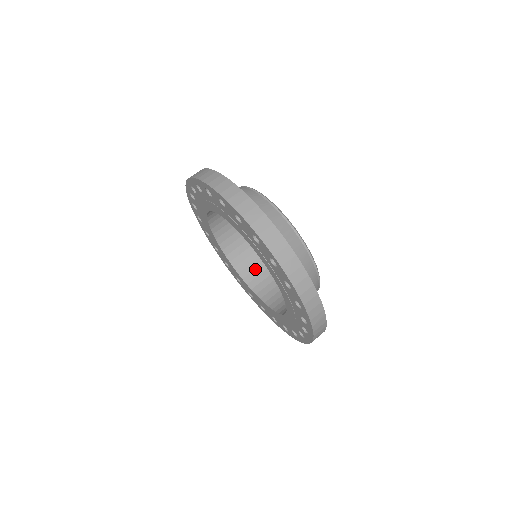
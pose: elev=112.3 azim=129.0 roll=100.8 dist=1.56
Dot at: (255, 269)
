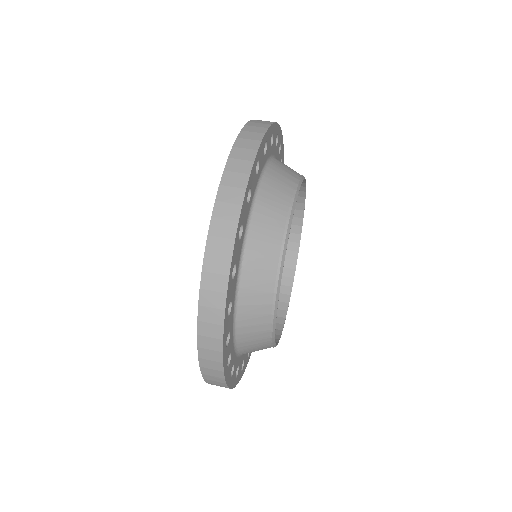
Dot at: occluded
